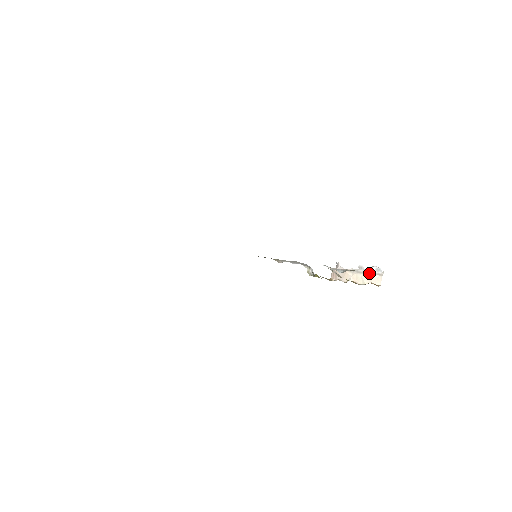
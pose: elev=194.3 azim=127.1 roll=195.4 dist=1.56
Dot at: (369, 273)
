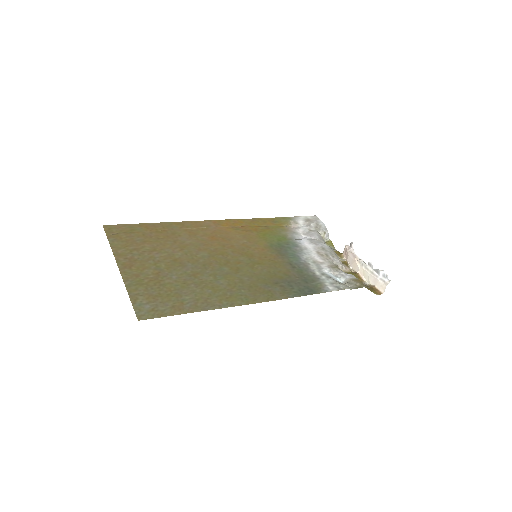
Dot at: (376, 275)
